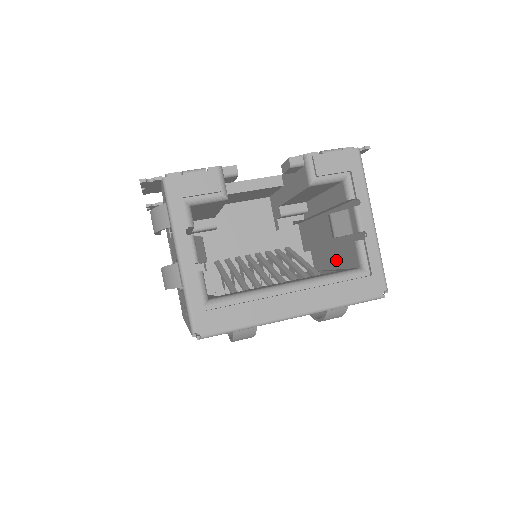
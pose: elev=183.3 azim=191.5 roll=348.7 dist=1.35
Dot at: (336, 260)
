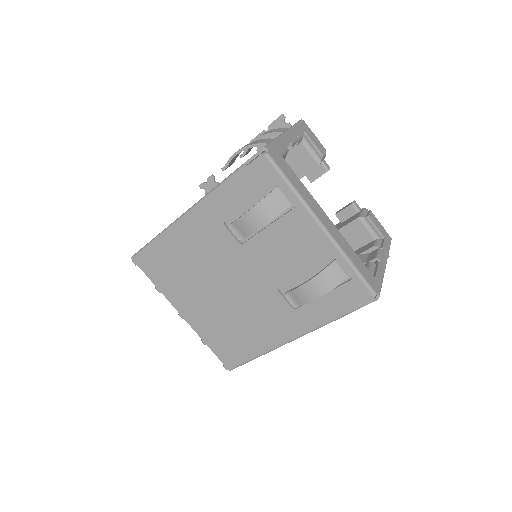
Dot at: occluded
